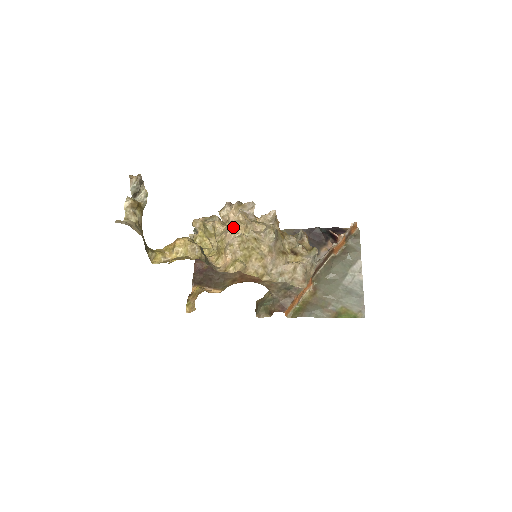
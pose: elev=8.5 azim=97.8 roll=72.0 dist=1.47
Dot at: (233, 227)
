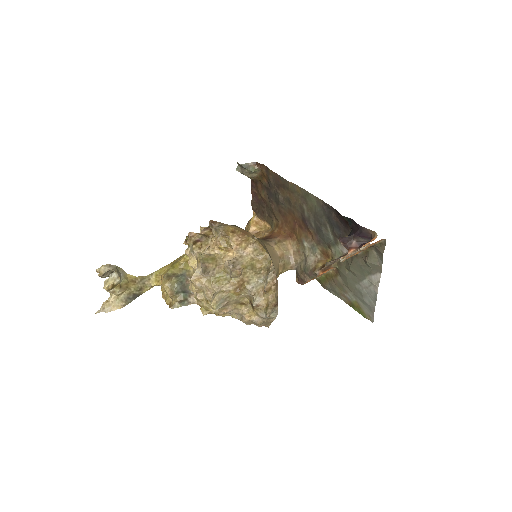
Dot at: (189, 288)
